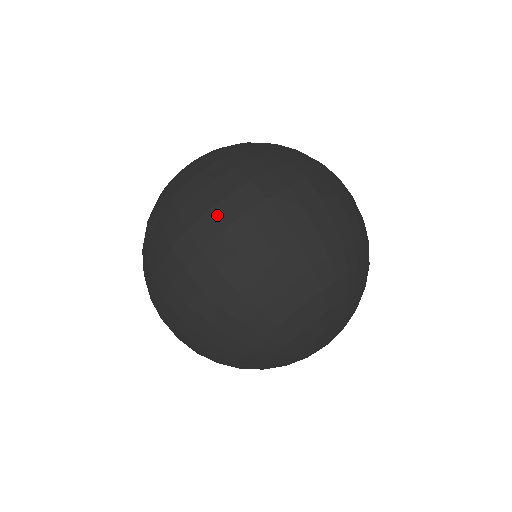
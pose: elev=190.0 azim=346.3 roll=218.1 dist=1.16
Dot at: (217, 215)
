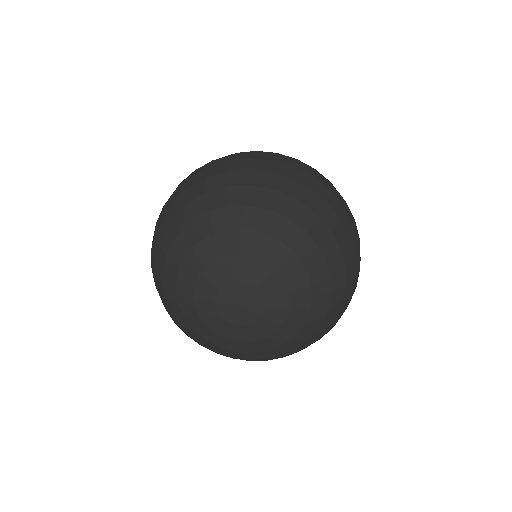
Dot at: (319, 173)
